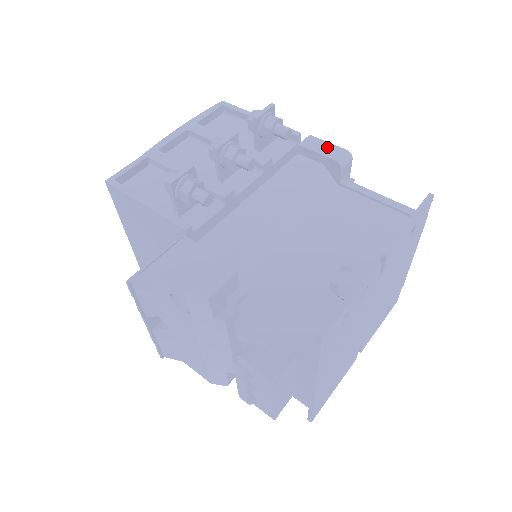
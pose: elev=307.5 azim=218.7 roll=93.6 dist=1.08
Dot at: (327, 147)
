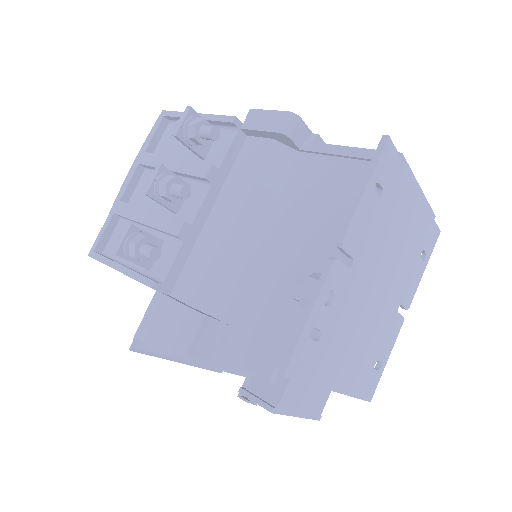
Dot at: (268, 118)
